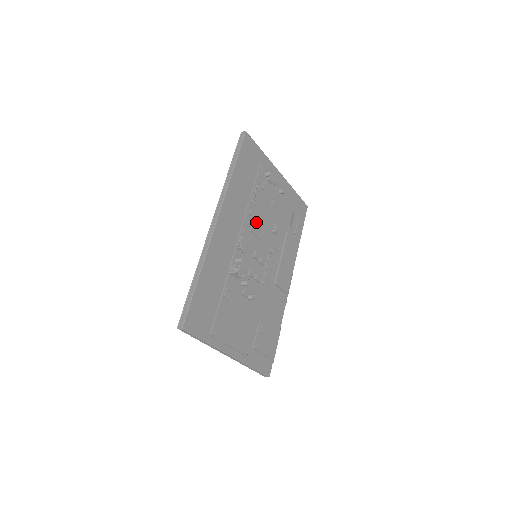
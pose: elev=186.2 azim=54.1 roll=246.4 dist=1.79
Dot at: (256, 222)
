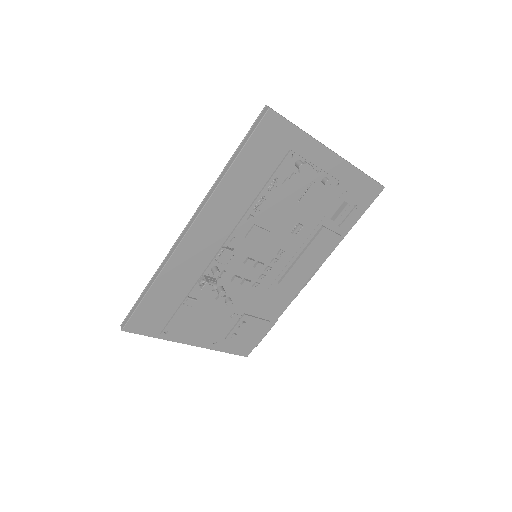
Dot at: (258, 227)
